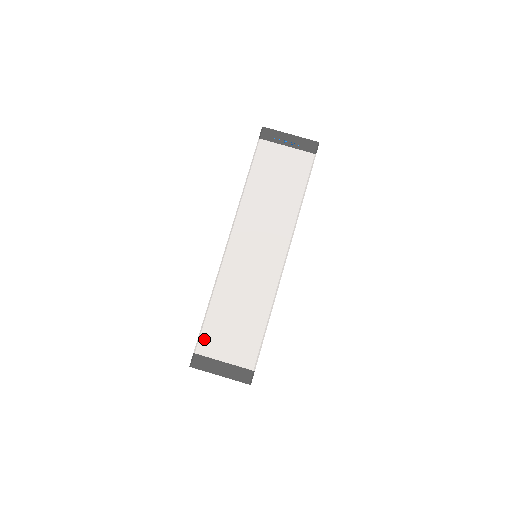
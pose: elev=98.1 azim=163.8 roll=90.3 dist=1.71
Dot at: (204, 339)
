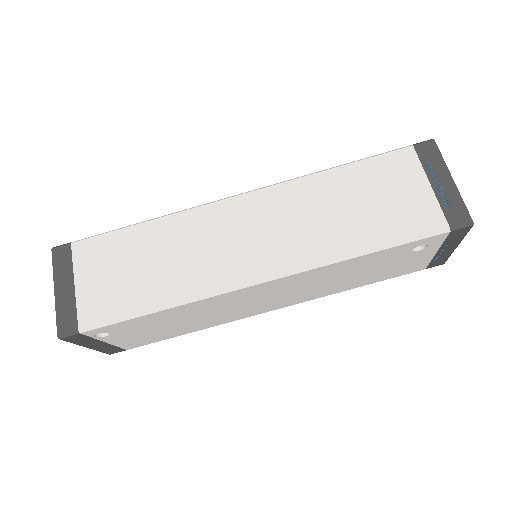
Dot at: (94, 243)
